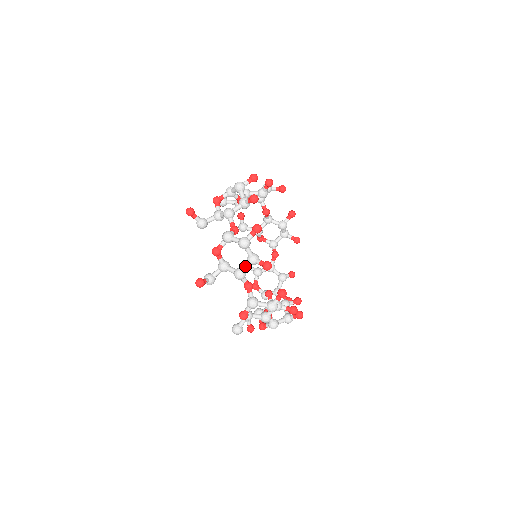
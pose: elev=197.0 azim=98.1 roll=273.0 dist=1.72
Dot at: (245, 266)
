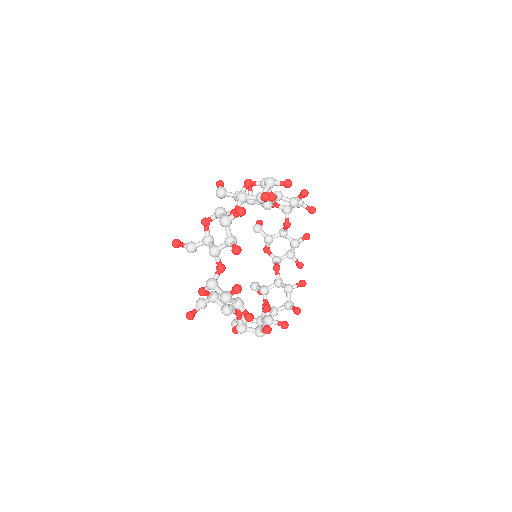
Dot at: (230, 308)
